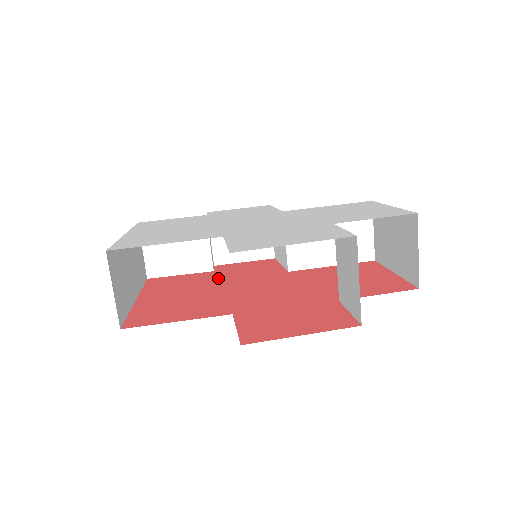
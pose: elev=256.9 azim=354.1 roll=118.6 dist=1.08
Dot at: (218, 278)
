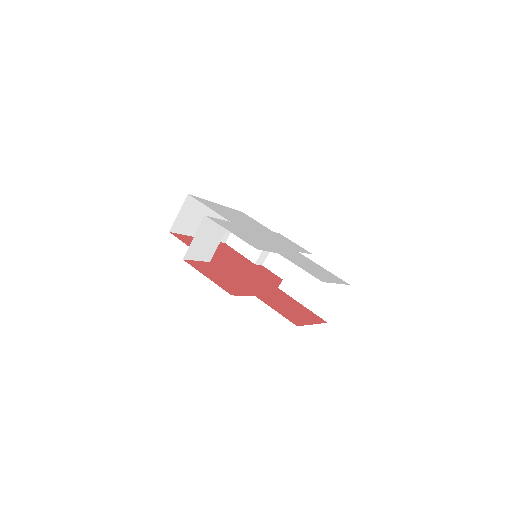
Dot at: (247, 264)
